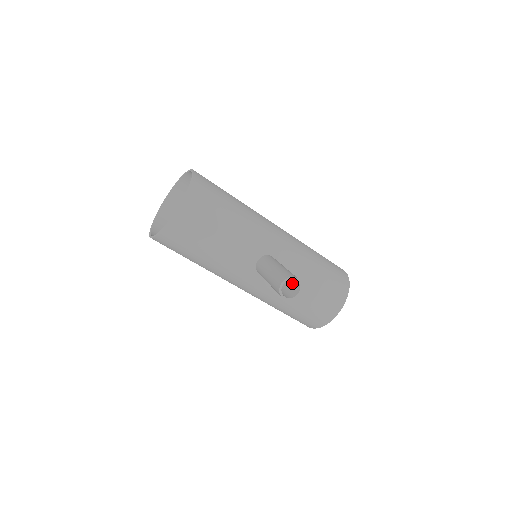
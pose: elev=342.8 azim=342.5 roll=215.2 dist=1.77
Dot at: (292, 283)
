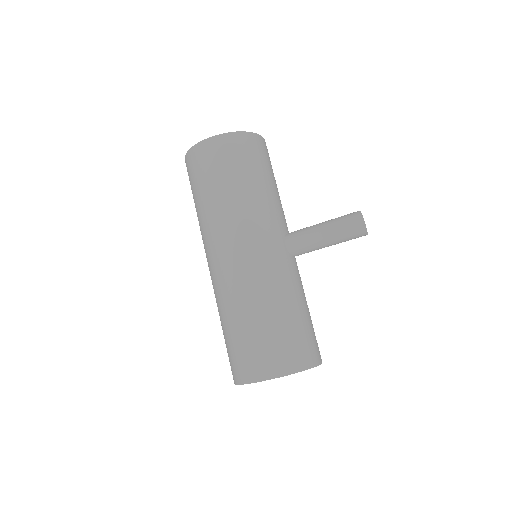
Dot at: occluded
